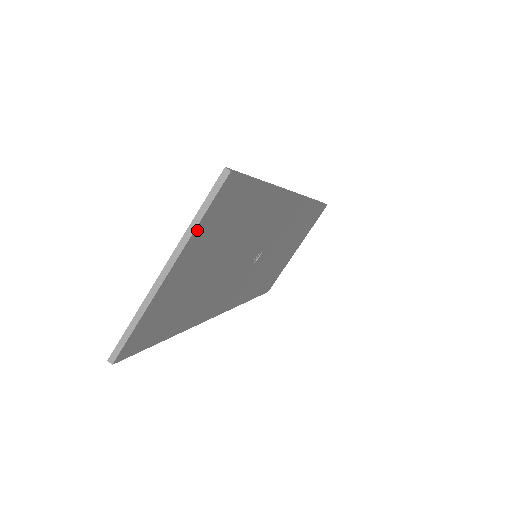
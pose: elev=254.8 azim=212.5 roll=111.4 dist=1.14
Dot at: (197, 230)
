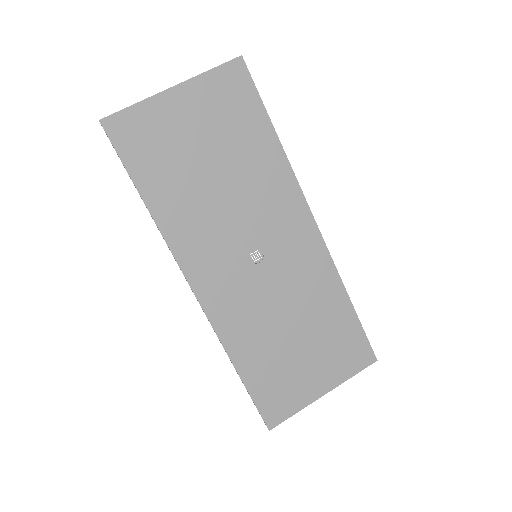
Dot at: (205, 76)
